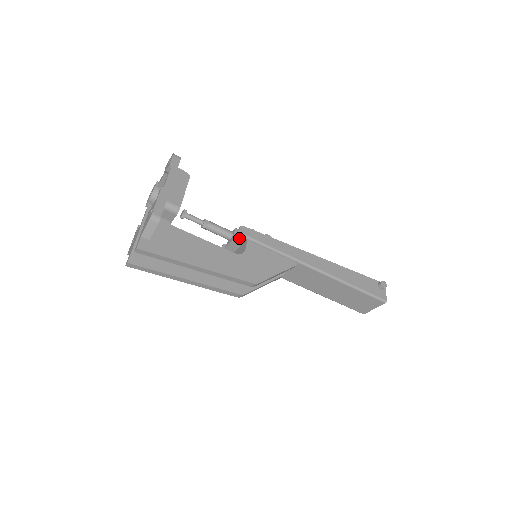
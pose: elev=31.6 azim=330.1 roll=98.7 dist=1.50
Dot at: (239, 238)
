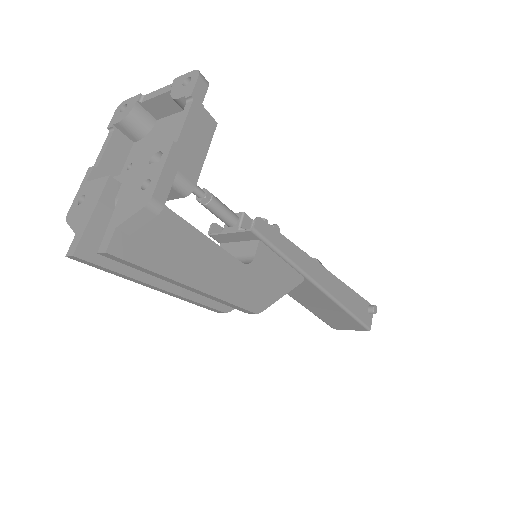
Dot at: (249, 234)
